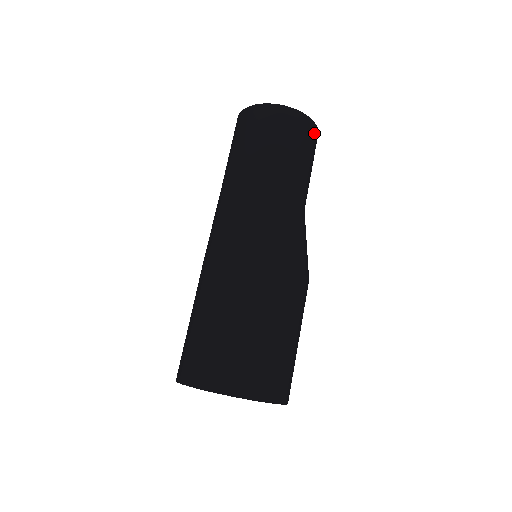
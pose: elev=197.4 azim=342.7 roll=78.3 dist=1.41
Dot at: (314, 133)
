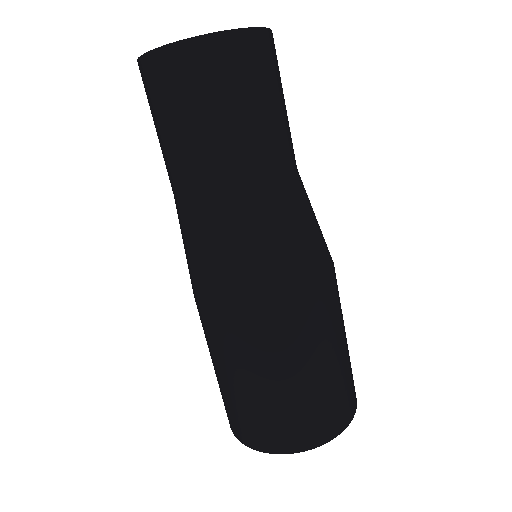
Dot at: (235, 49)
